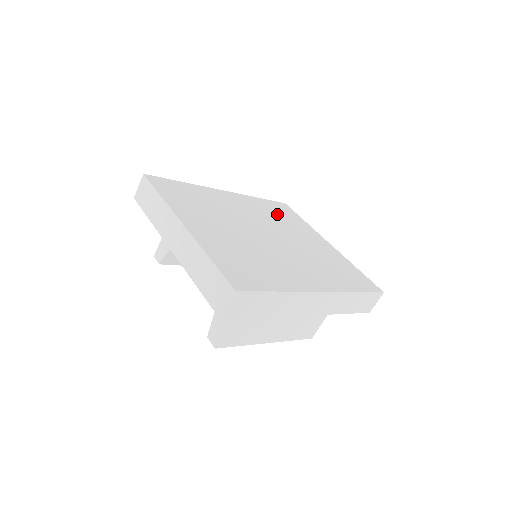
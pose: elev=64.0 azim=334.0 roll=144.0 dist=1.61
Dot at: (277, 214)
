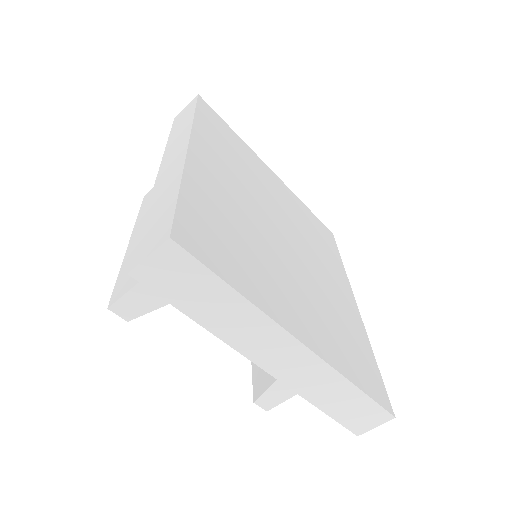
Dot at: (231, 150)
